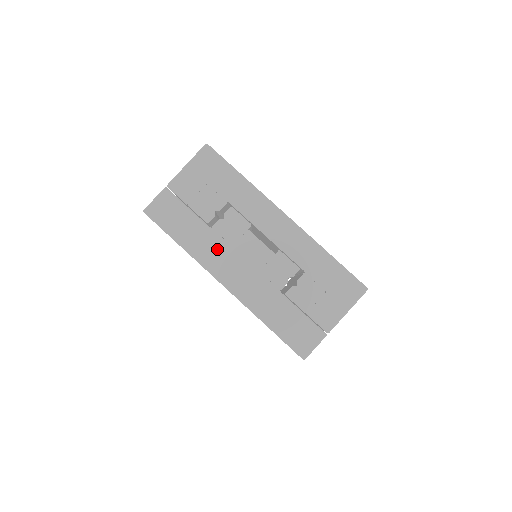
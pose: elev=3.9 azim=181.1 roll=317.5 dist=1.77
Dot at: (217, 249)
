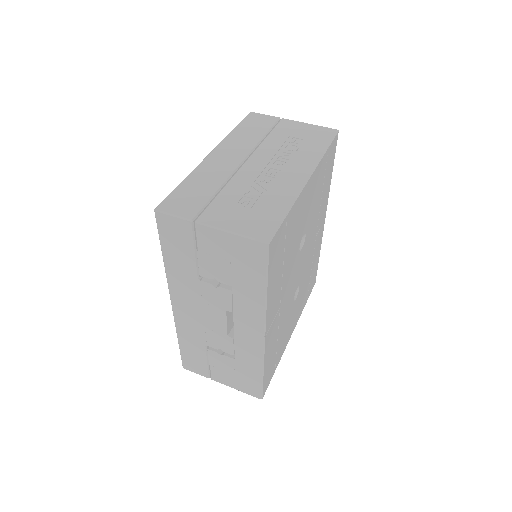
Dot at: (189, 291)
